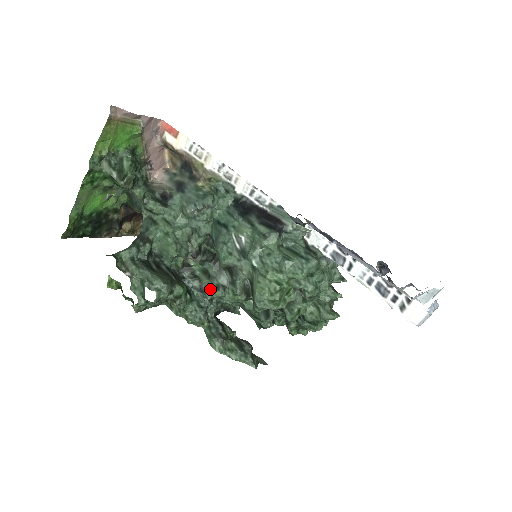
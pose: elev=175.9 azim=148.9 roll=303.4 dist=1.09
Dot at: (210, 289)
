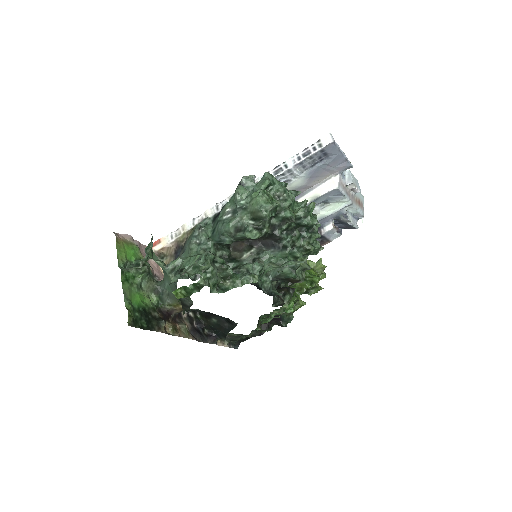
Dot at: (242, 267)
